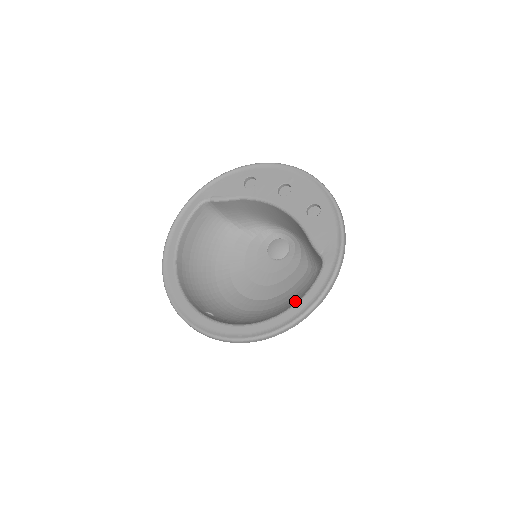
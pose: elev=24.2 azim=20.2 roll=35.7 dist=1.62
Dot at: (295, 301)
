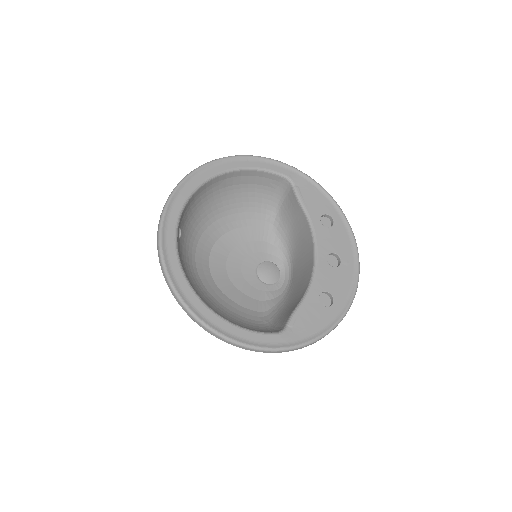
Dot at: (228, 316)
